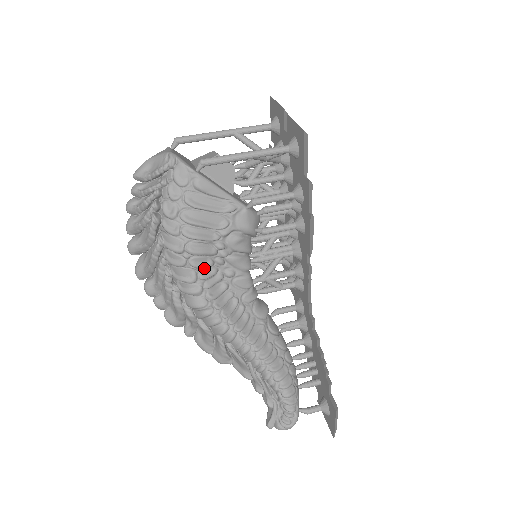
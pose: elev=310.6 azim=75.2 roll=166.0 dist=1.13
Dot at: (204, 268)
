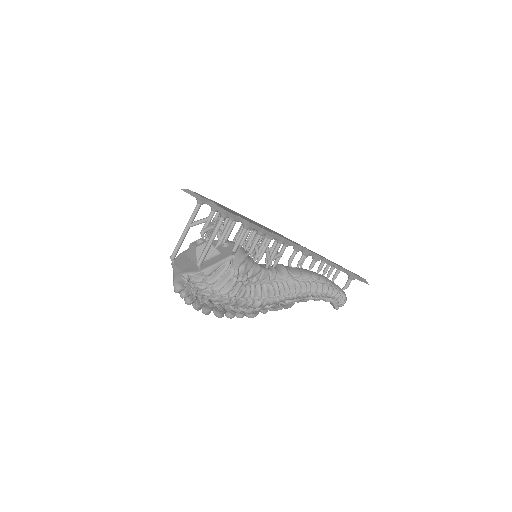
Dot at: (244, 293)
